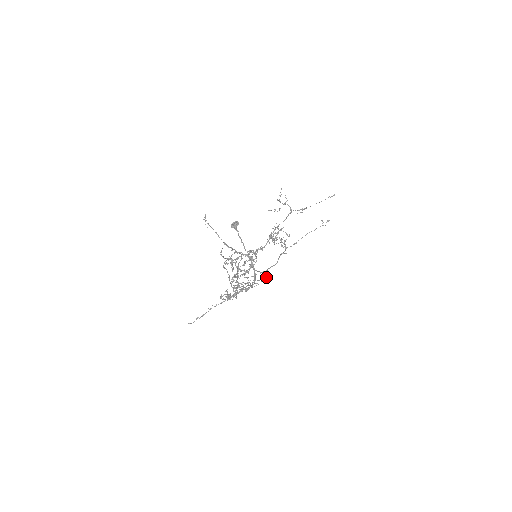
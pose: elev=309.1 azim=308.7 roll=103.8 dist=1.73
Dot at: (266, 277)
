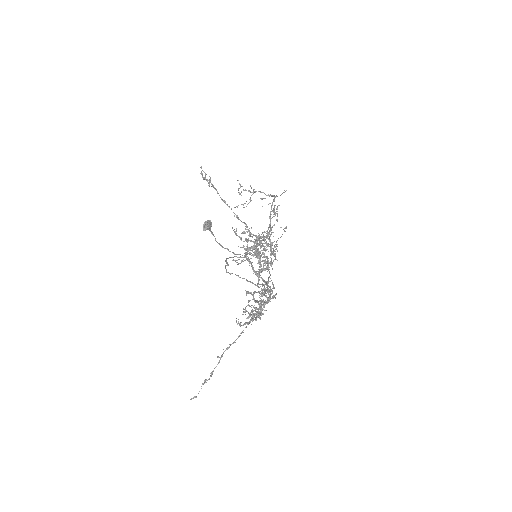
Dot at: occluded
